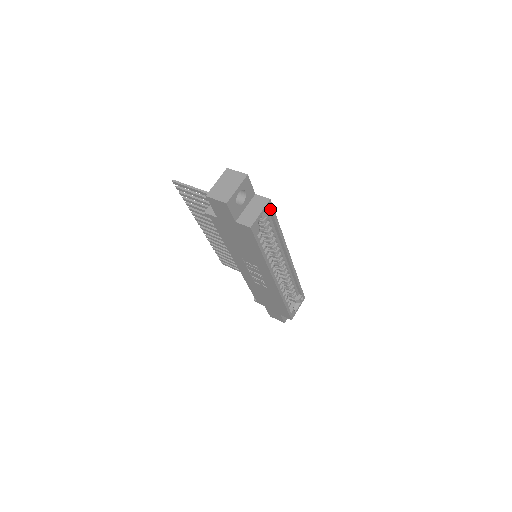
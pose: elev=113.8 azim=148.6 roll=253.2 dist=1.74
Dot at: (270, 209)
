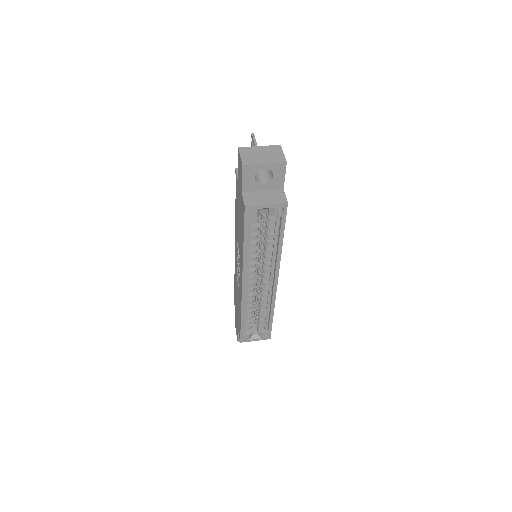
Dot at: (282, 213)
